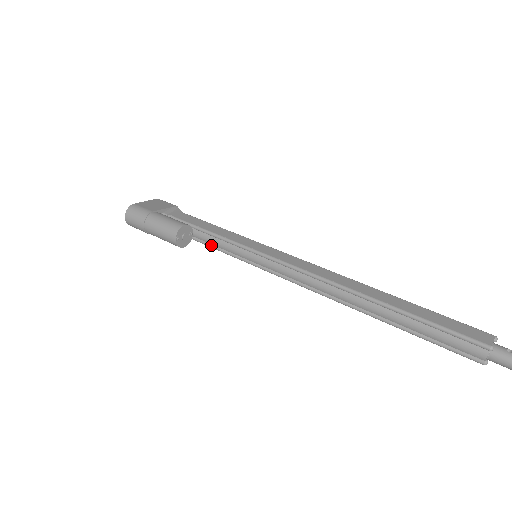
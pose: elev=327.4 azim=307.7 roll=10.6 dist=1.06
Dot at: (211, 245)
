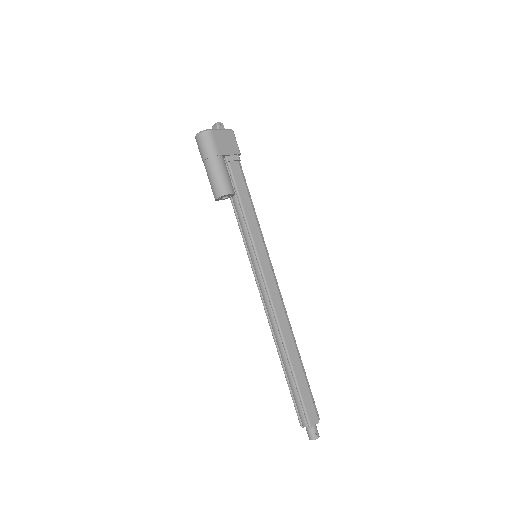
Dot at: (237, 216)
